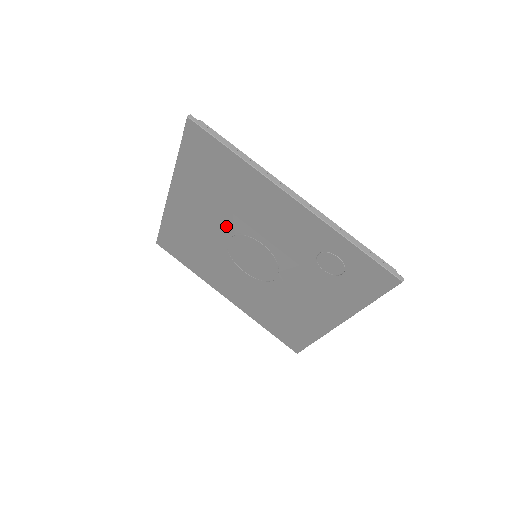
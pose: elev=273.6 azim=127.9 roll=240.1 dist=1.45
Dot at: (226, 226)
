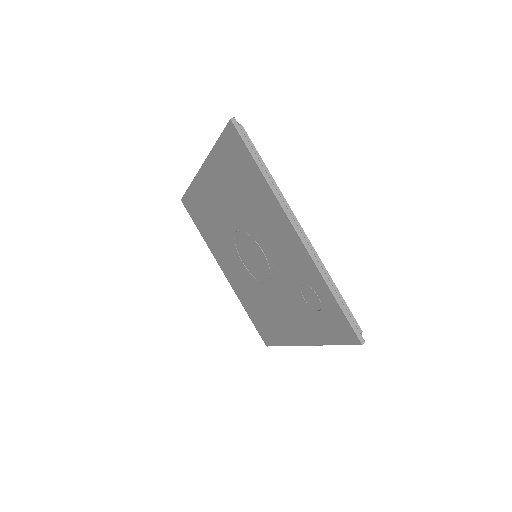
Dot at: (238, 220)
